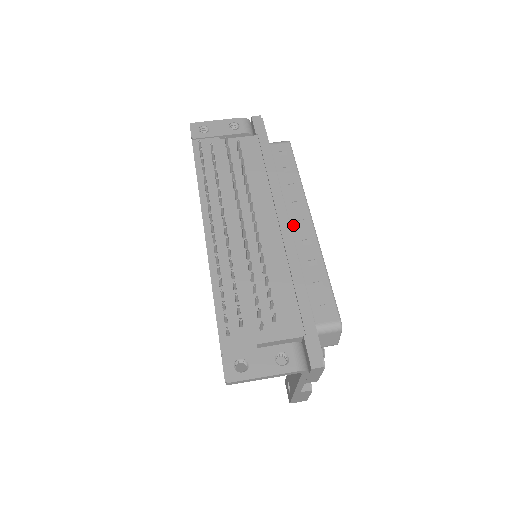
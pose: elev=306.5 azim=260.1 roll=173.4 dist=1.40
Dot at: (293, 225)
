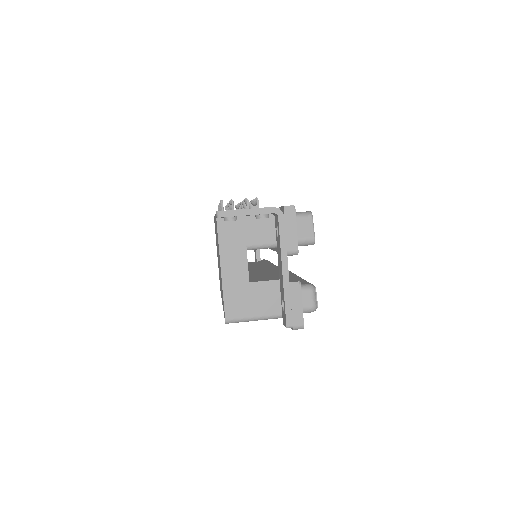
Dot at: occluded
